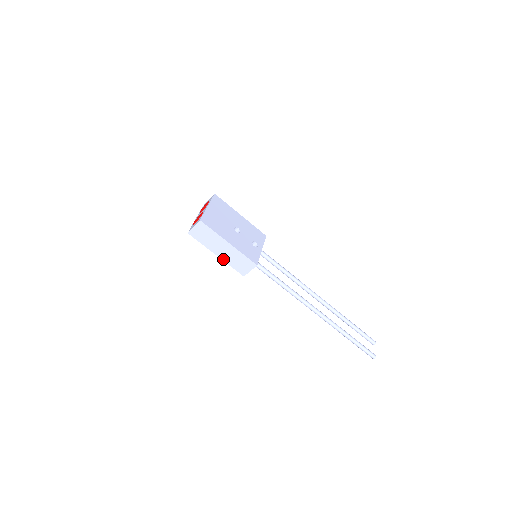
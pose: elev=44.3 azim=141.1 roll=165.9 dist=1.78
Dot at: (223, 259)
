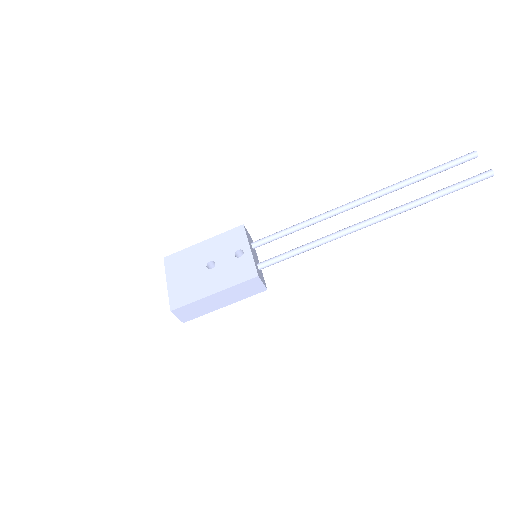
Dot at: (233, 302)
